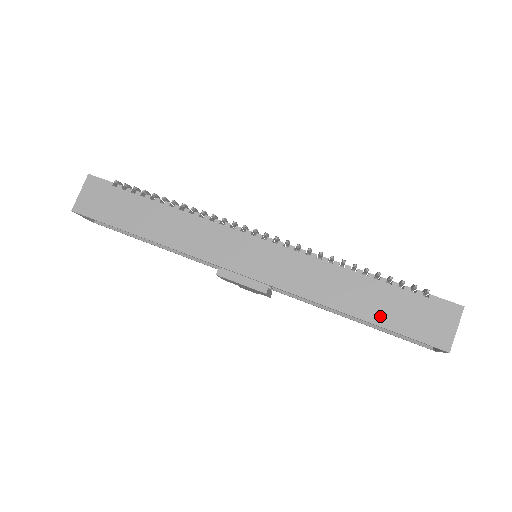
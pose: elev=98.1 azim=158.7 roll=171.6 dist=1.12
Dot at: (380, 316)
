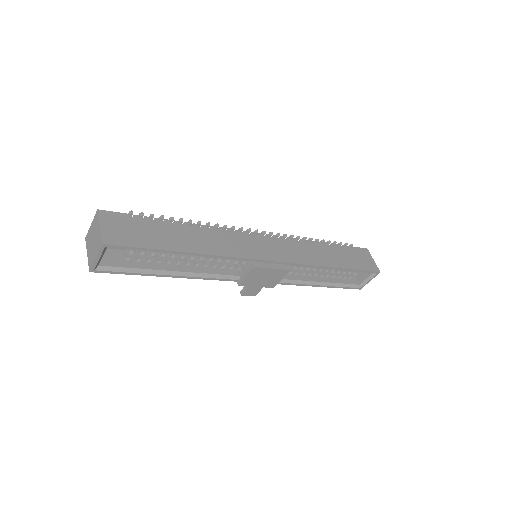
Dot at: (346, 264)
